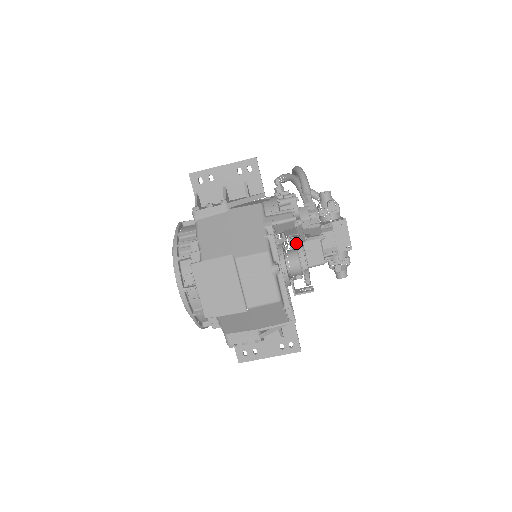
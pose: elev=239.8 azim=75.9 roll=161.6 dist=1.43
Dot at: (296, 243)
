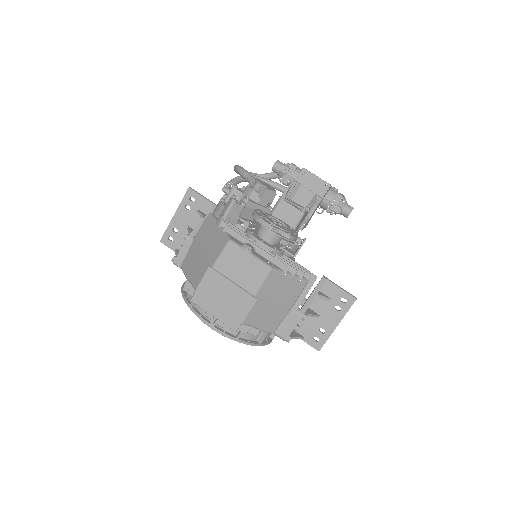
Dot at: occluded
